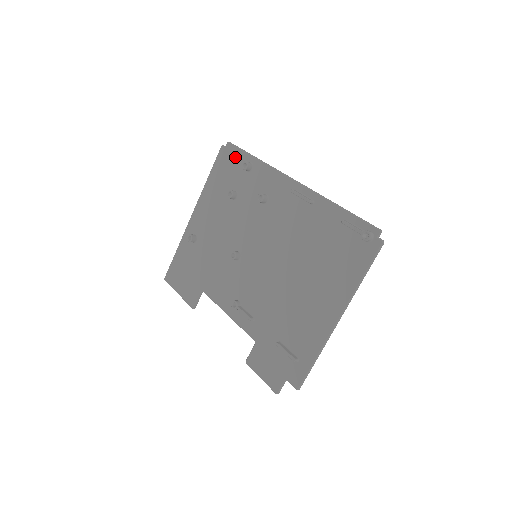
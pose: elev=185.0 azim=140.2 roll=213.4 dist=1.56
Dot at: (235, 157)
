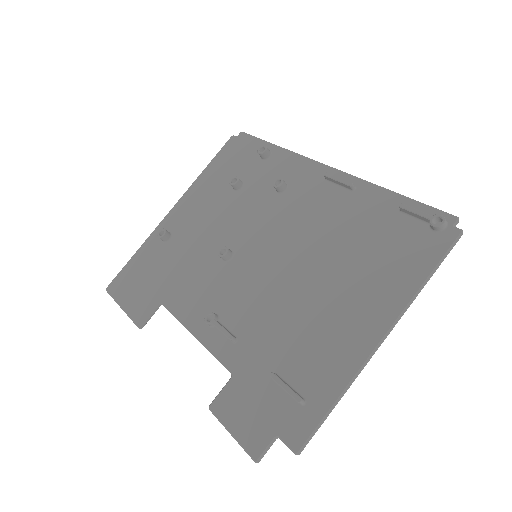
Dot at: (248, 146)
